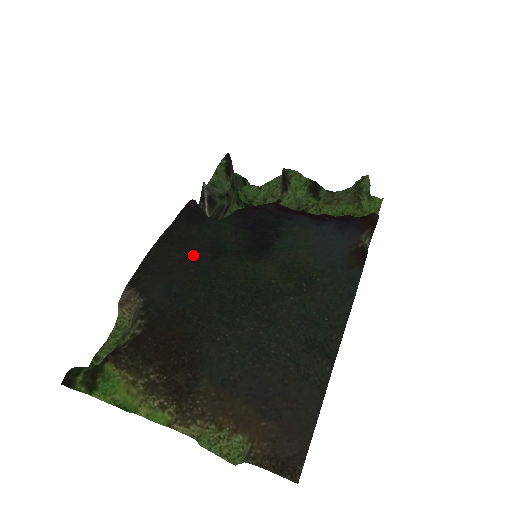
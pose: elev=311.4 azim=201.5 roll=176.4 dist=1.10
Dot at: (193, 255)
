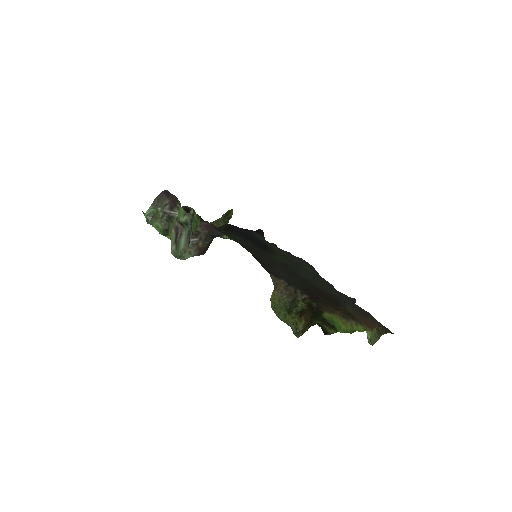
Dot at: occluded
